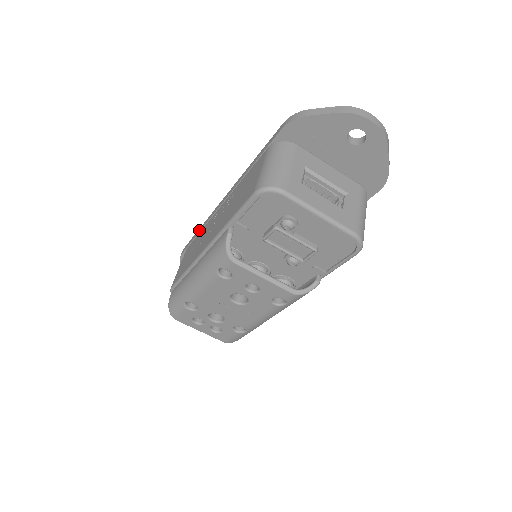
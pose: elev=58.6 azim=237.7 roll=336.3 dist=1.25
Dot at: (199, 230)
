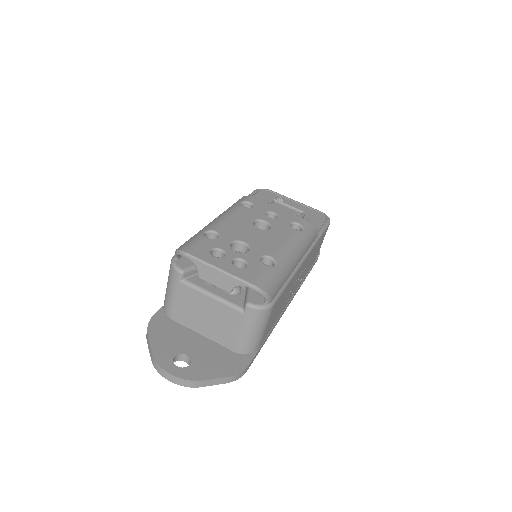
Dot at: occluded
